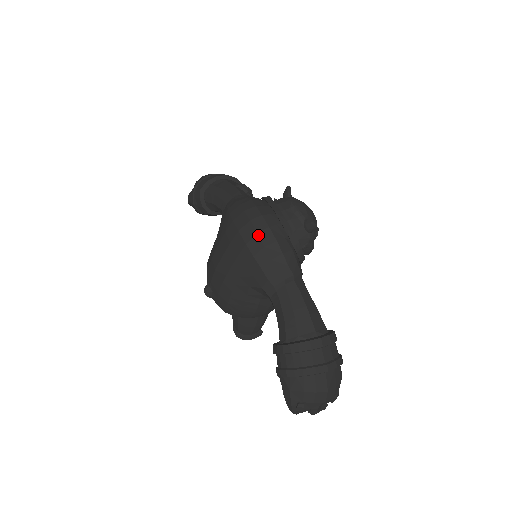
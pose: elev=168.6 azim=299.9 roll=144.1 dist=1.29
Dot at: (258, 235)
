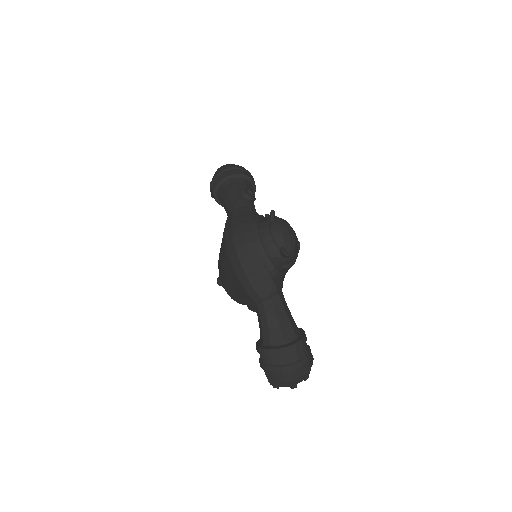
Dot at: (240, 263)
